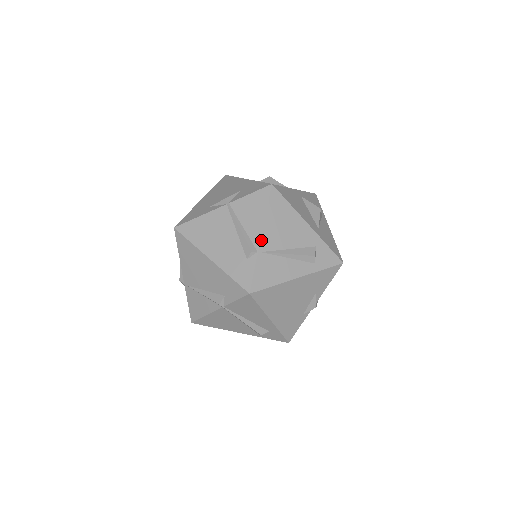
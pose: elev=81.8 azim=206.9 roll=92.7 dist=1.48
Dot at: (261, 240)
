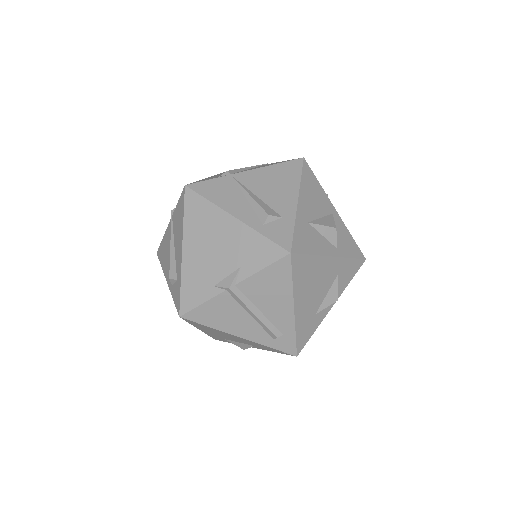
Dot at: (244, 172)
